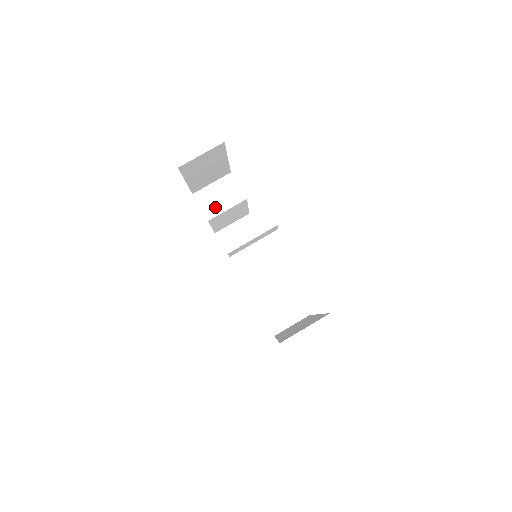
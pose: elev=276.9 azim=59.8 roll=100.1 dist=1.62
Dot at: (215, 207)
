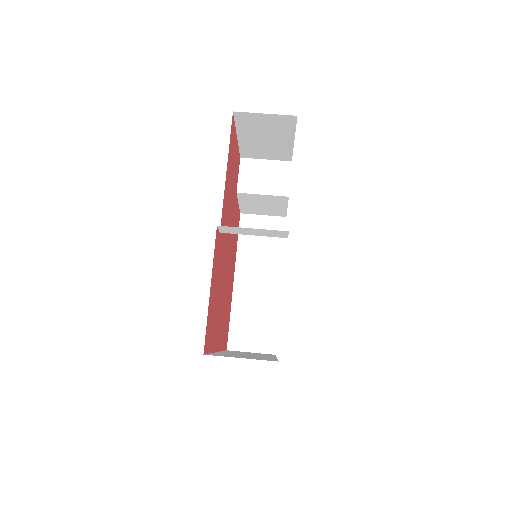
Dot at: (253, 184)
